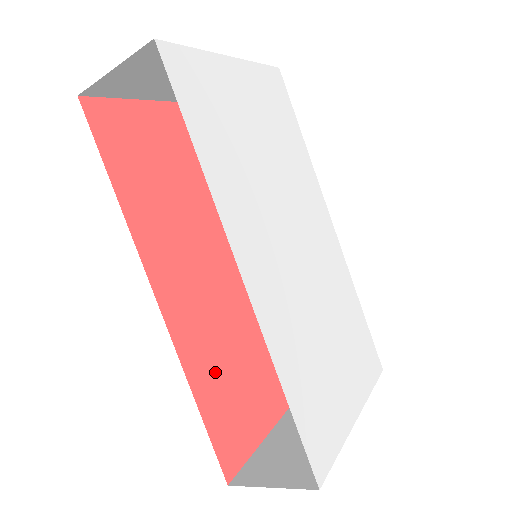
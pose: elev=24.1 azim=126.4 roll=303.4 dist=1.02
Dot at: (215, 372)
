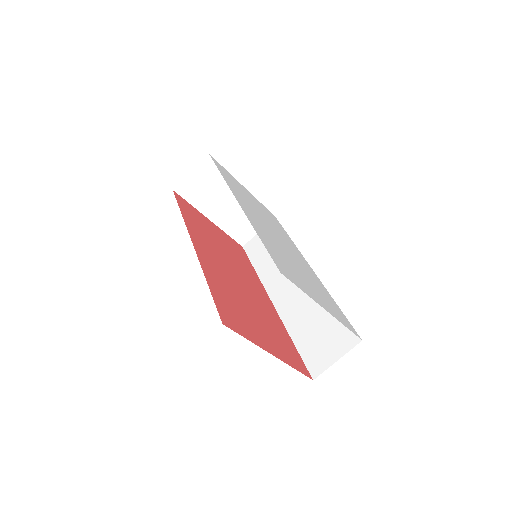
Dot at: (223, 290)
